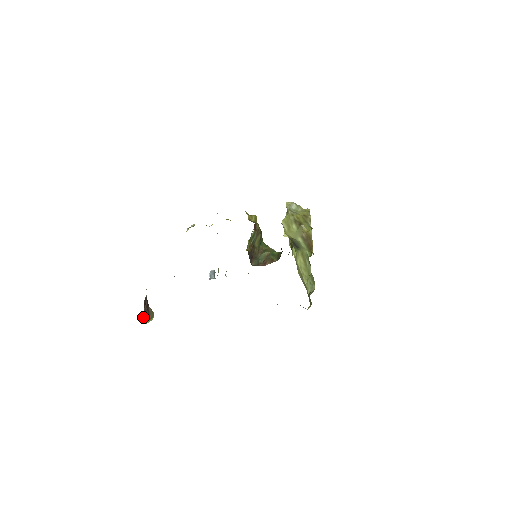
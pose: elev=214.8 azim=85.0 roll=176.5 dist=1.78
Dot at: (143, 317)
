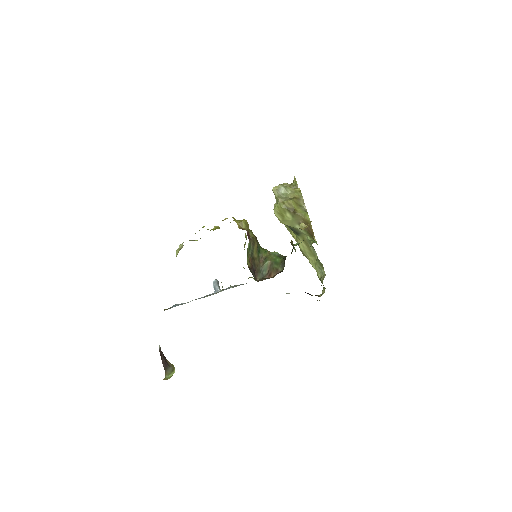
Dot at: occluded
